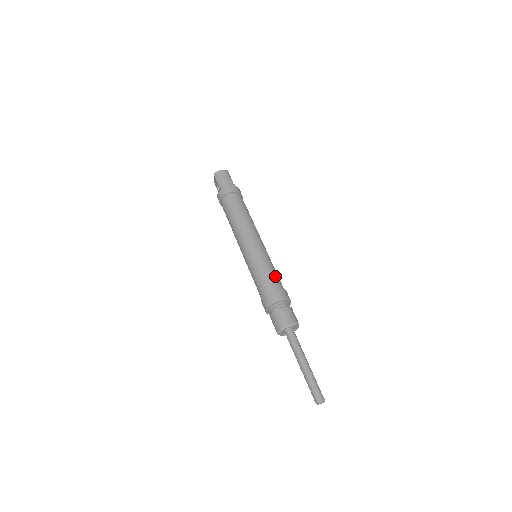
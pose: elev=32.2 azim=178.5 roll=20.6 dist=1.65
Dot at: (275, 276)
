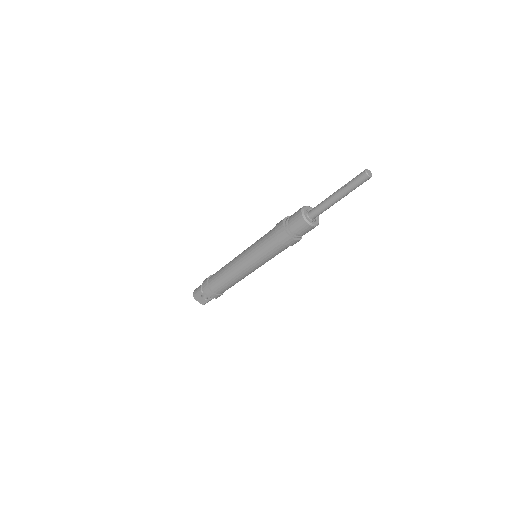
Dot at: occluded
